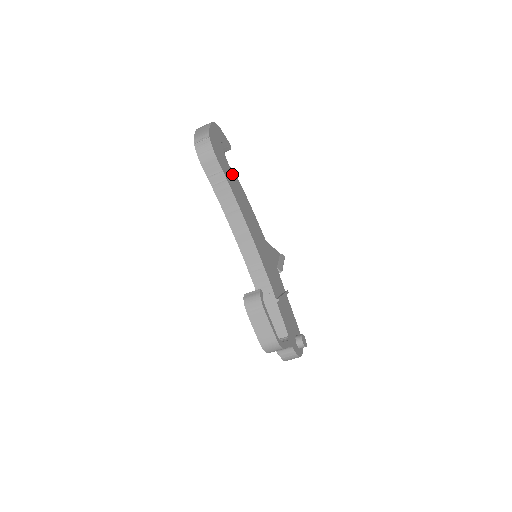
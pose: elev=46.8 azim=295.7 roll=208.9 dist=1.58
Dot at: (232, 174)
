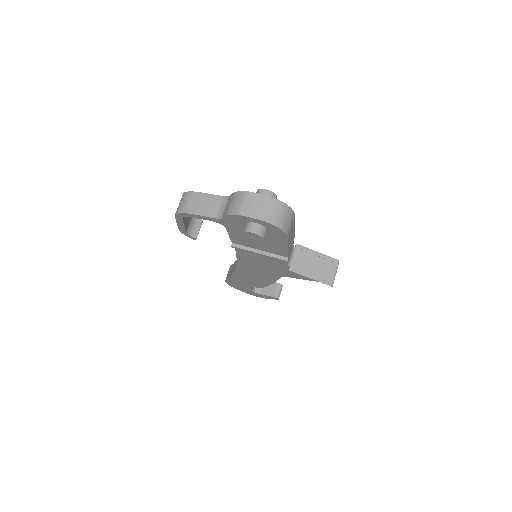
Dot at: occluded
